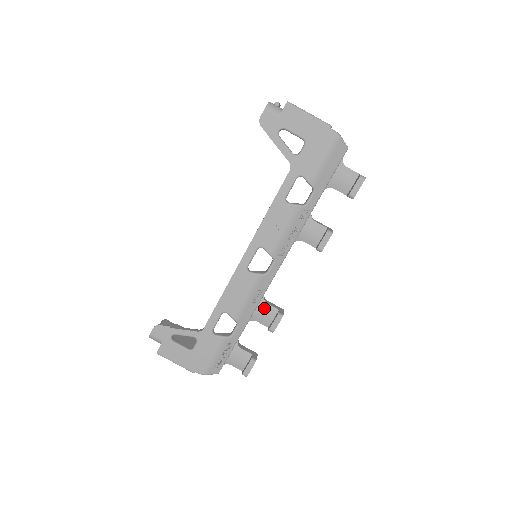
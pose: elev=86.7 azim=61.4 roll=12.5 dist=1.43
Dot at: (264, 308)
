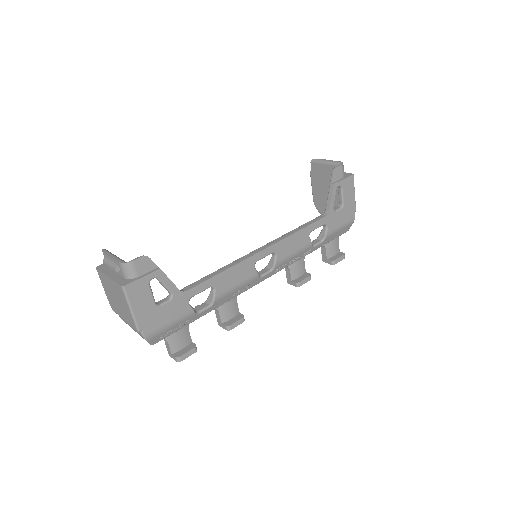
Dot at: (233, 304)
